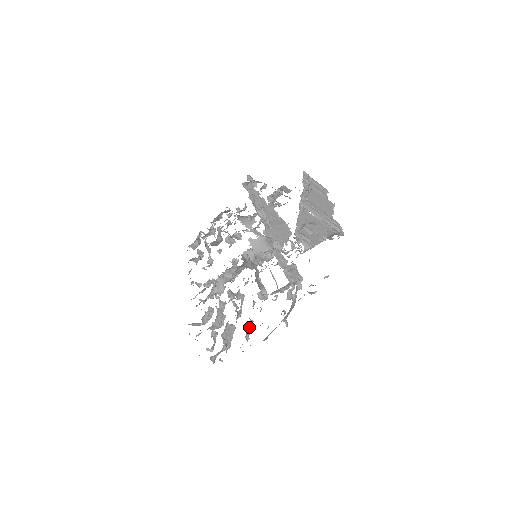
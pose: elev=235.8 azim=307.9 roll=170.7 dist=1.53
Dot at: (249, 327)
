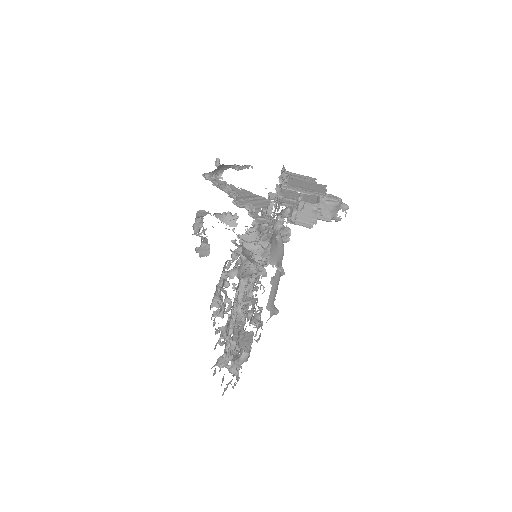
Dot at: (257, 313)
